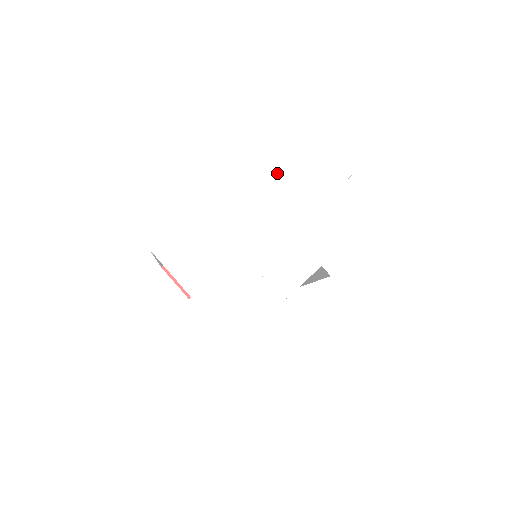
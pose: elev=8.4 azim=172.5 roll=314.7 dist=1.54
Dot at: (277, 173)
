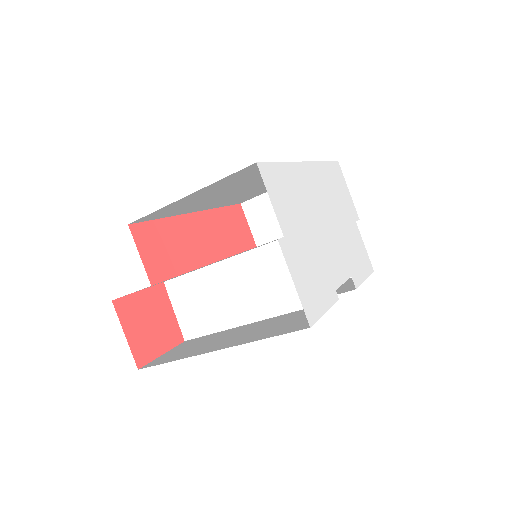
Dot at: (326, 182)
